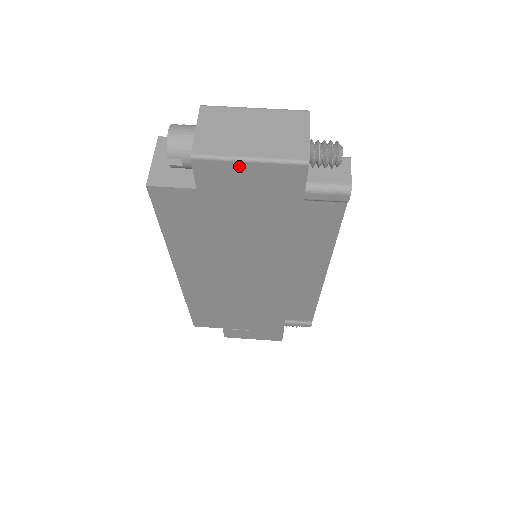
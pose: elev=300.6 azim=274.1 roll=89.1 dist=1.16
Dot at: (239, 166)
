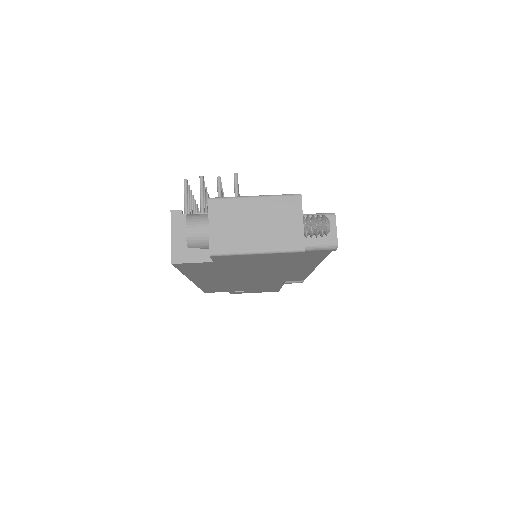
Dot at: (249, 255)
